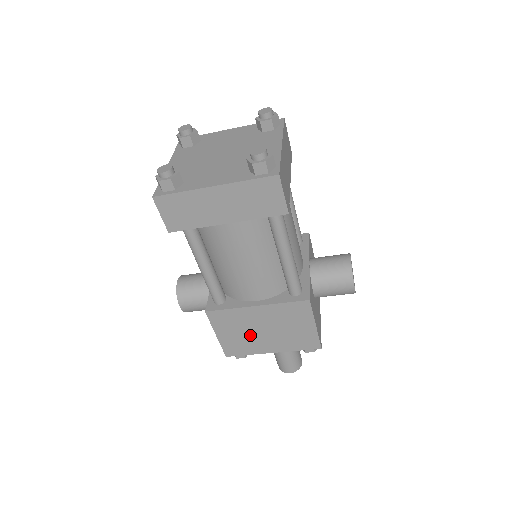
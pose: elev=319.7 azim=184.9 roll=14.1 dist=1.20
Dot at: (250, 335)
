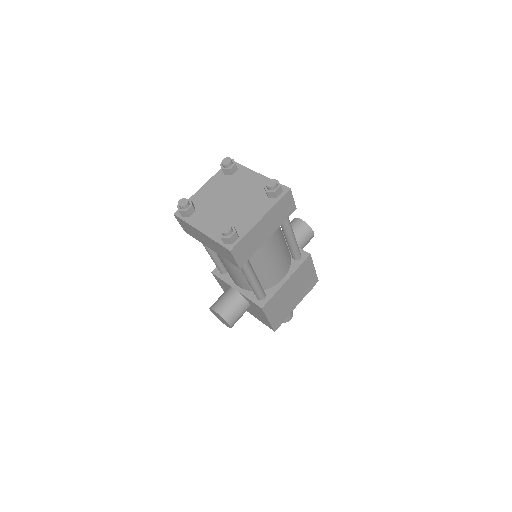
Dot at: (285, 304)
